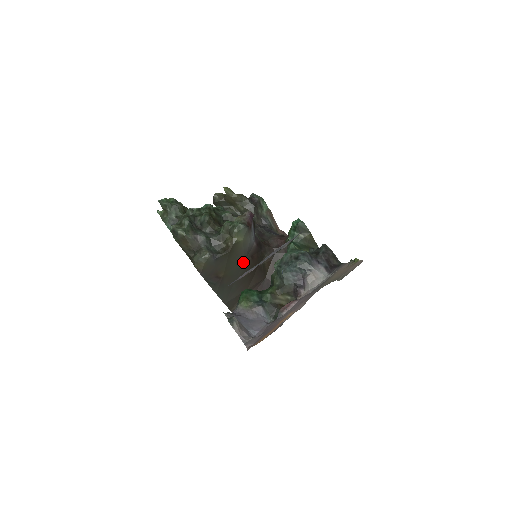
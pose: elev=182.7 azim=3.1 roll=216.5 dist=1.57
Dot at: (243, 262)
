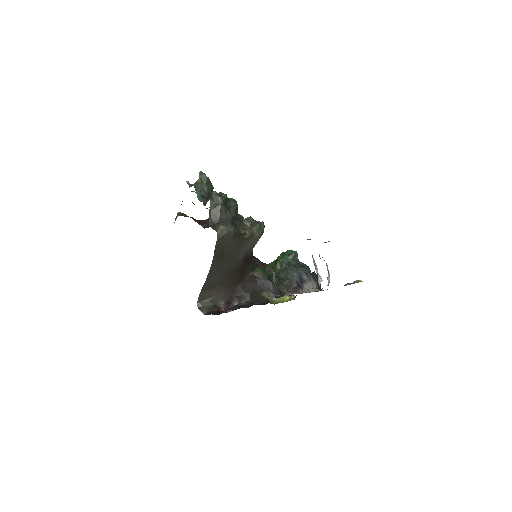
Dot at: (240, 257)
